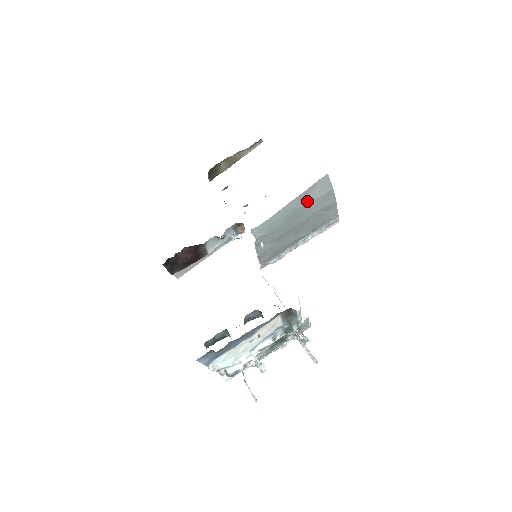
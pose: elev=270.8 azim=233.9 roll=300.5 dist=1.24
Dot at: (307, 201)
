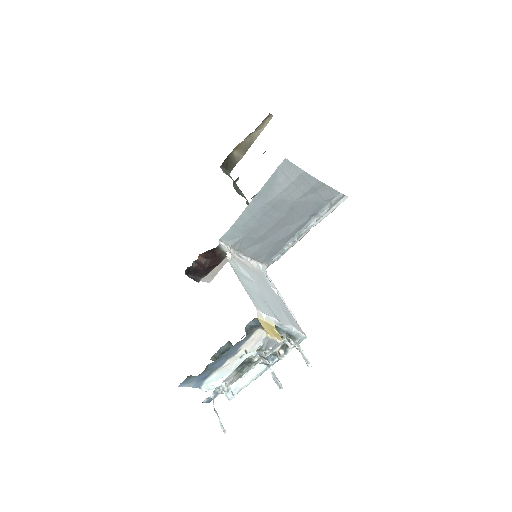
Dot at: (275, 193)
